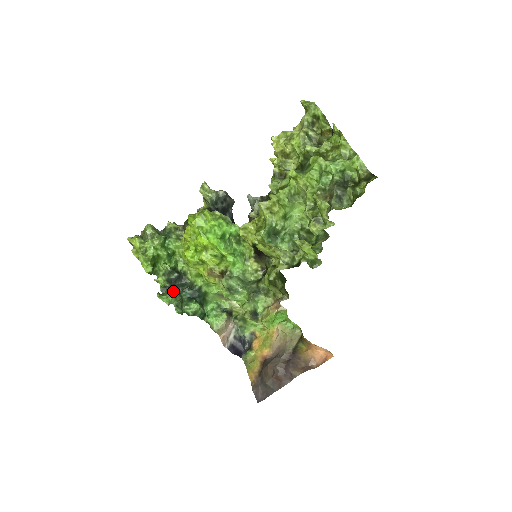
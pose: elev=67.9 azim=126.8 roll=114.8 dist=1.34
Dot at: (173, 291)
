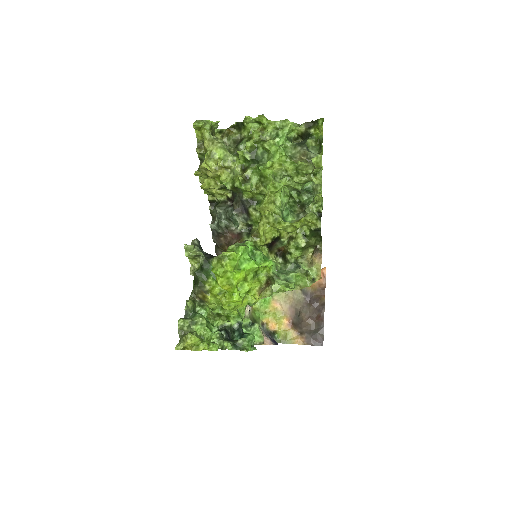
Dot at: (244, 338)
